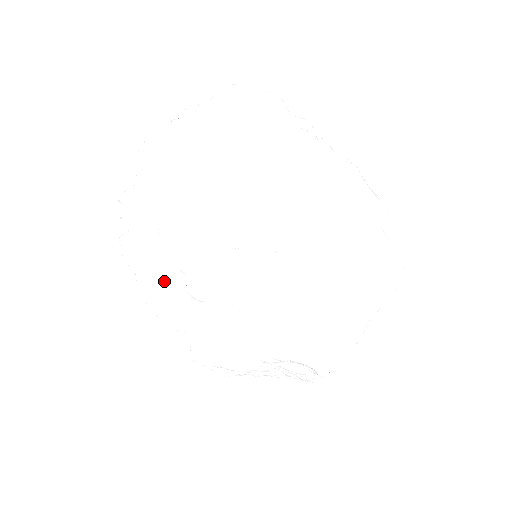
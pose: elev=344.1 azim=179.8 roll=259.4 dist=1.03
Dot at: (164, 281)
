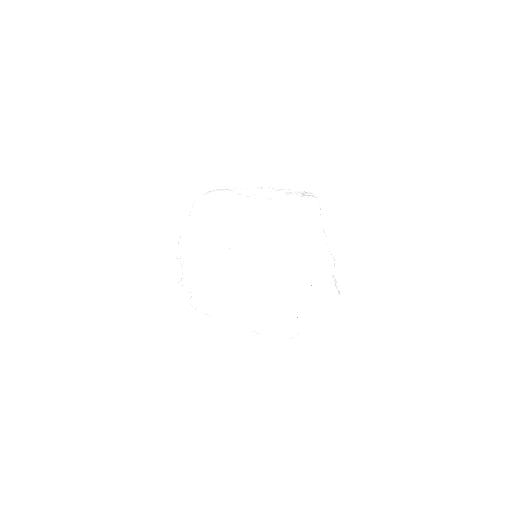
Dot at: (220, 299)
